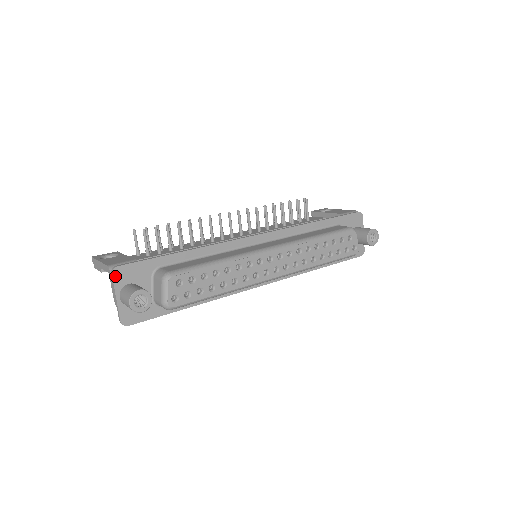
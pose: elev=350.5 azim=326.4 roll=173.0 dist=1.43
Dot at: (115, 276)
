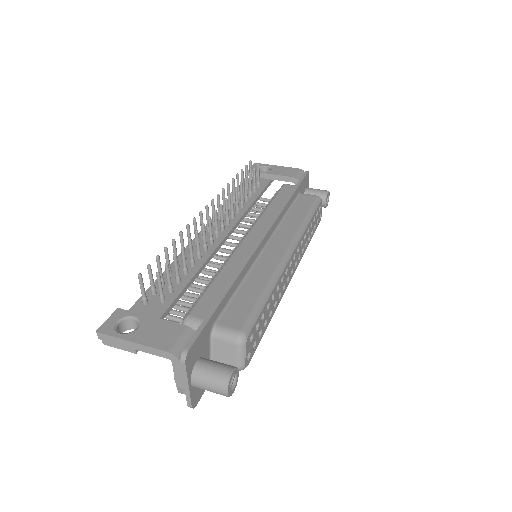
Dot at: (187, 363)
